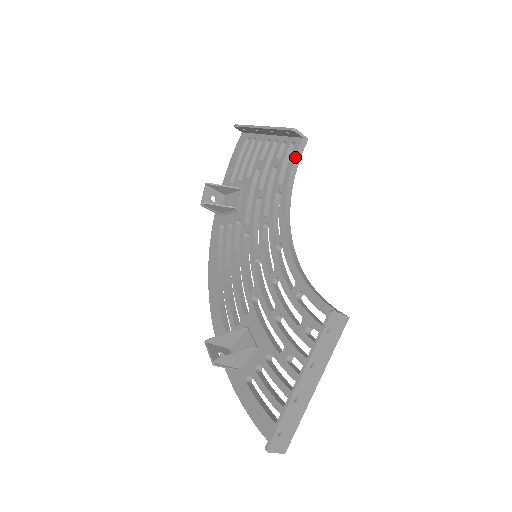
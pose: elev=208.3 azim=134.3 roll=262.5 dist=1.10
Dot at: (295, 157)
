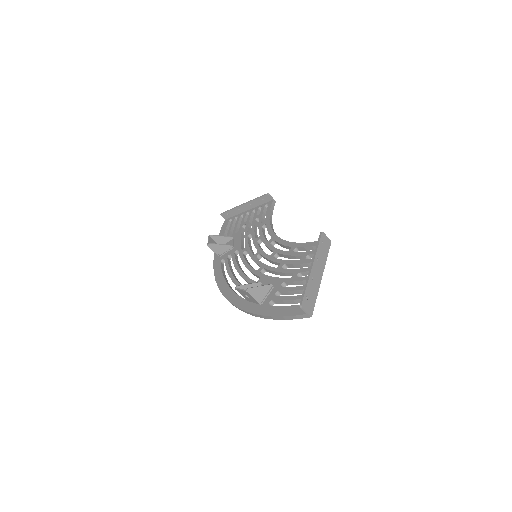
Dot at: (270, 208)
